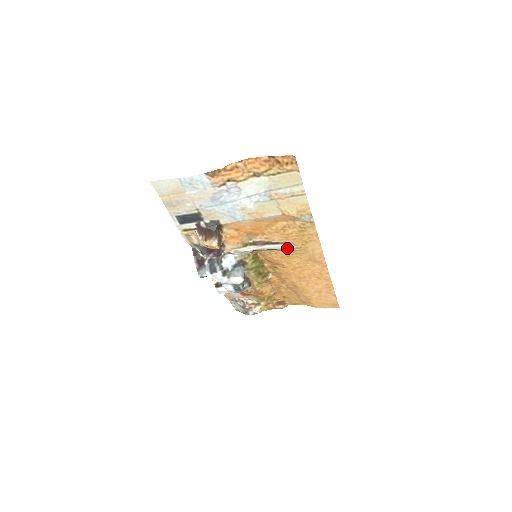
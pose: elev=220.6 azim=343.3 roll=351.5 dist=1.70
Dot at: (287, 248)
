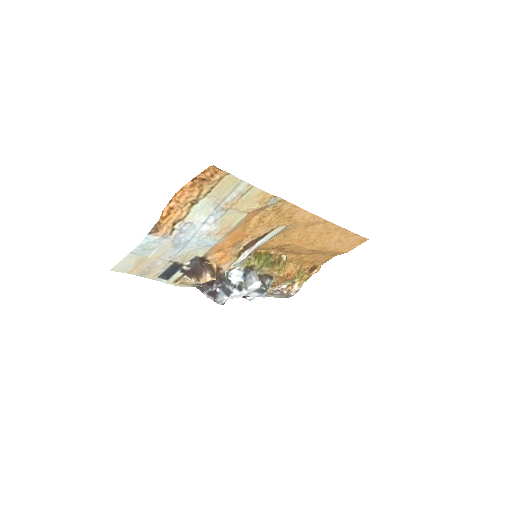
Dot at: (278, 233)
